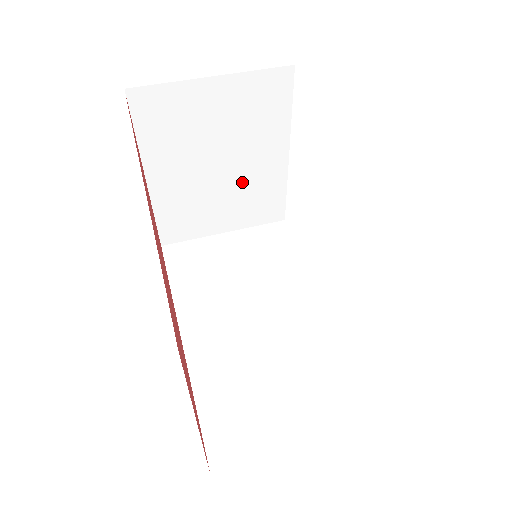
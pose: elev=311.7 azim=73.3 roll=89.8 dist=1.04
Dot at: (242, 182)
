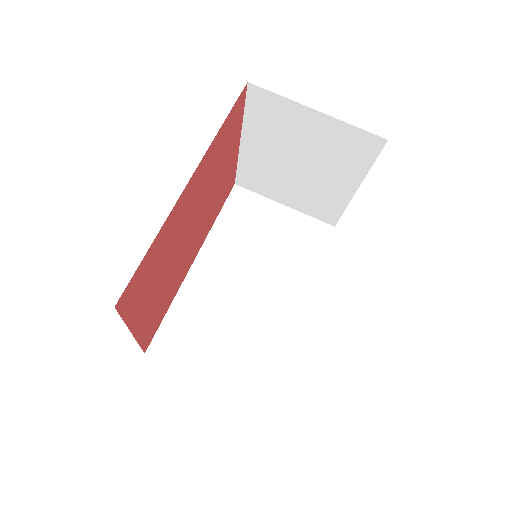
Dot at: (311, 184)
